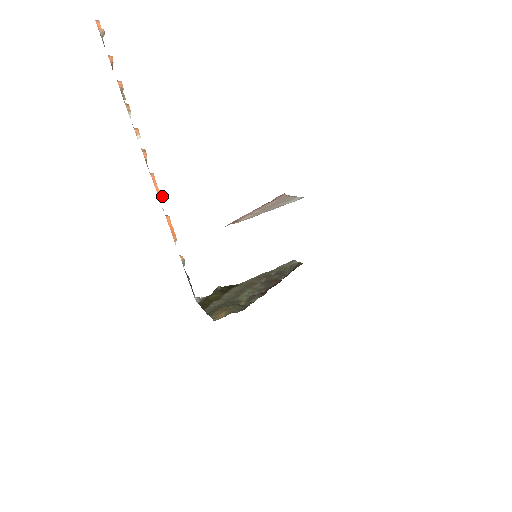
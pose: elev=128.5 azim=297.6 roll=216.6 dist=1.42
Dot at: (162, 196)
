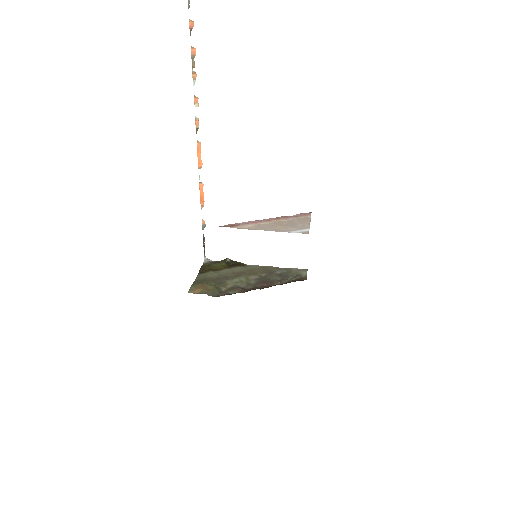
Dot at: occluded
